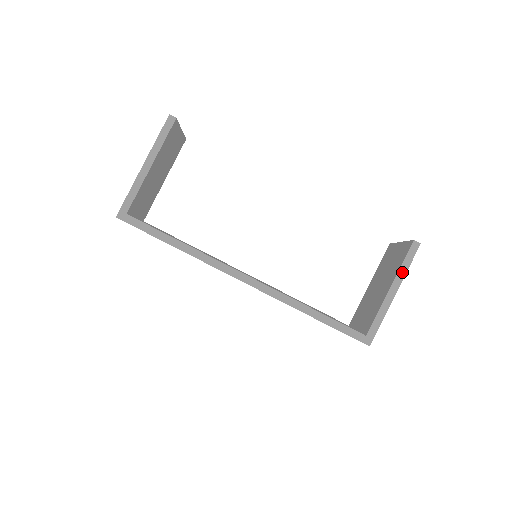
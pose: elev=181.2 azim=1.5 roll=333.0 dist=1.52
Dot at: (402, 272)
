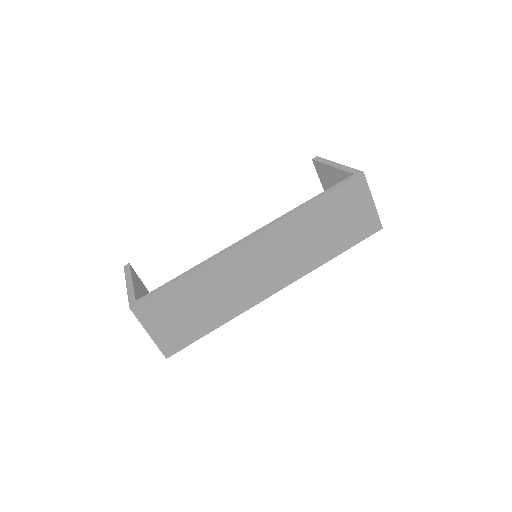
Dot at: (326, 162)
